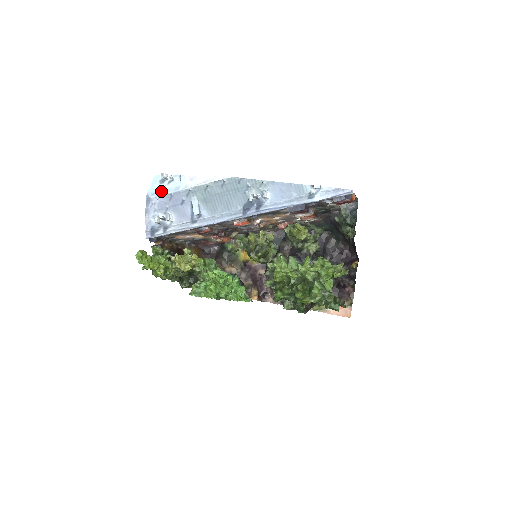
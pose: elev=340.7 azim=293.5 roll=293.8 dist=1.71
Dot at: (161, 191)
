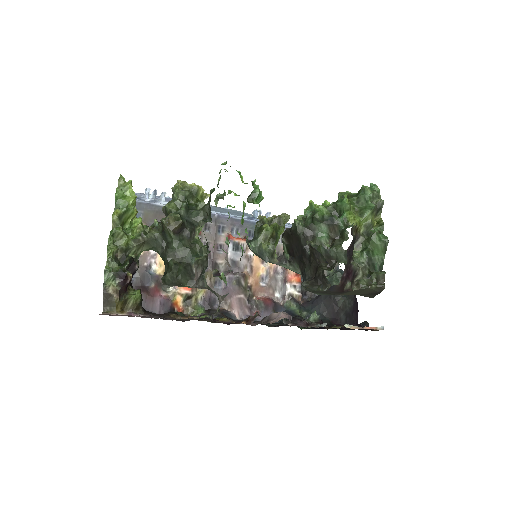
Dot at: occluded
